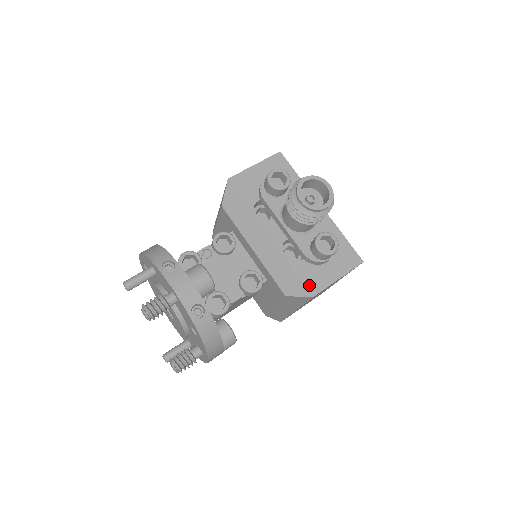
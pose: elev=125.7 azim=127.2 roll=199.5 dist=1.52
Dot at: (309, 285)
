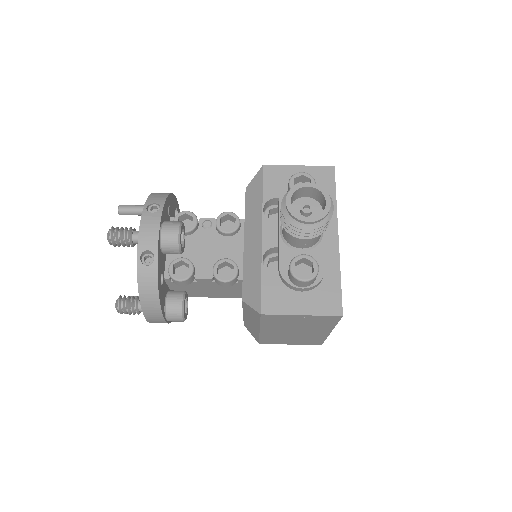
Dot at: (265, 301)
